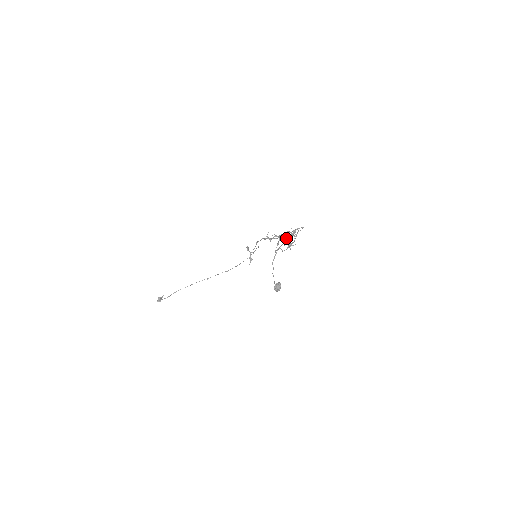
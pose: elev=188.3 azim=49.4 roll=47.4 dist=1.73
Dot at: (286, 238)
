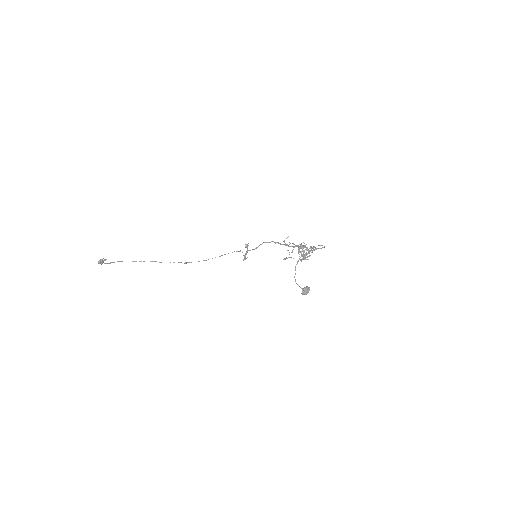
Dot at: occluded
